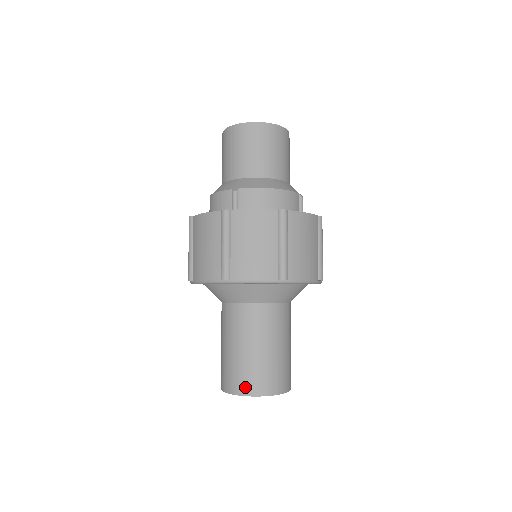
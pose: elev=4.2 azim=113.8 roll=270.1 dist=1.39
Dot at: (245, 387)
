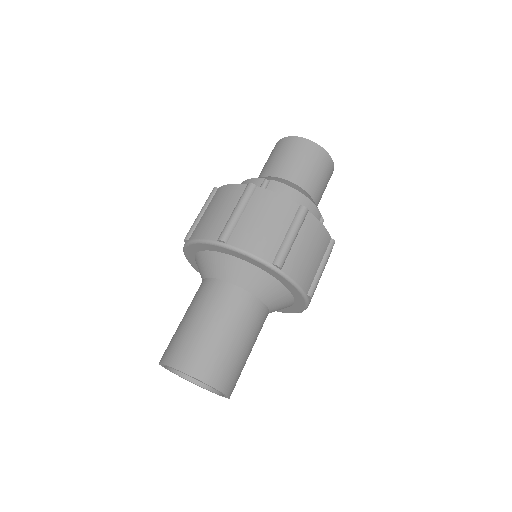
Dot at: (186, 362)
